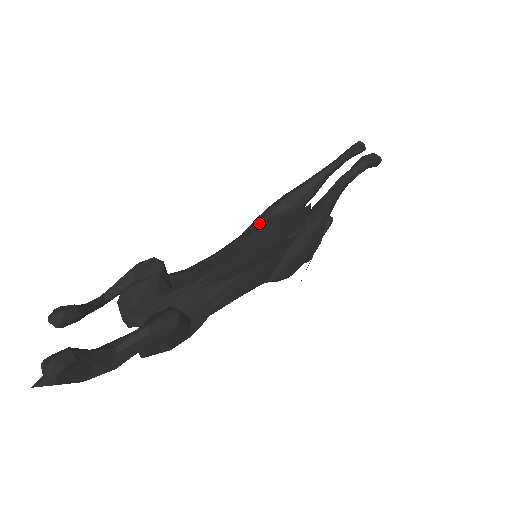
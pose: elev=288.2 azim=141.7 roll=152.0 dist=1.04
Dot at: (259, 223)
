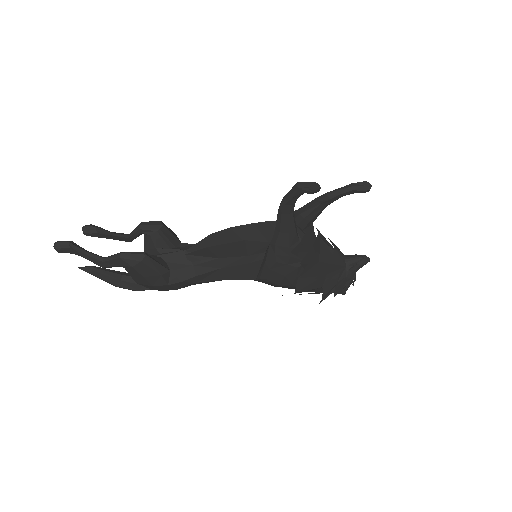
Dot at: occluded
